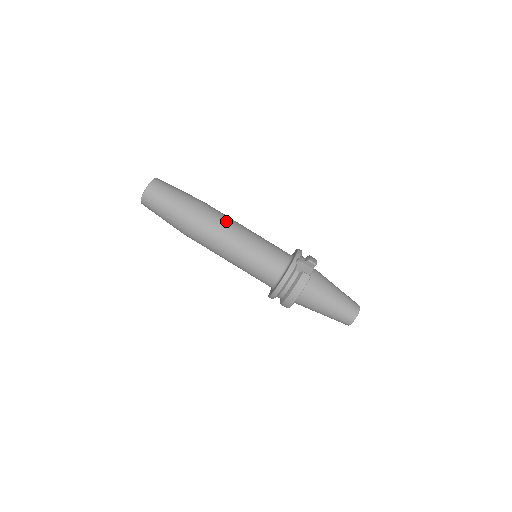
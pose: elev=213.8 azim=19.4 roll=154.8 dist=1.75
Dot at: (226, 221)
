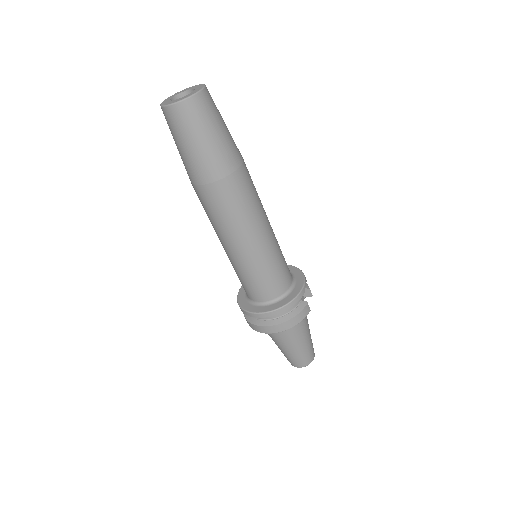
Dot at: (260, 201)
